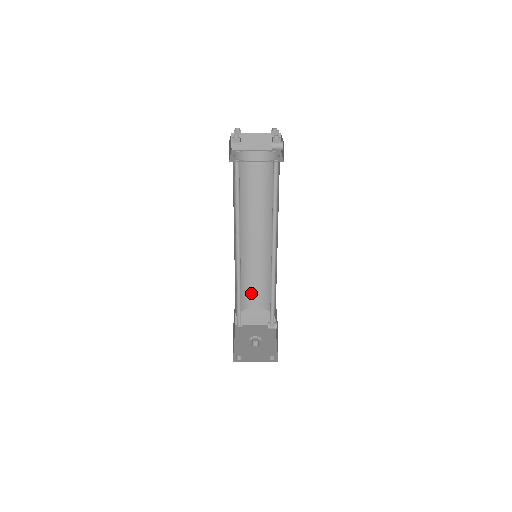
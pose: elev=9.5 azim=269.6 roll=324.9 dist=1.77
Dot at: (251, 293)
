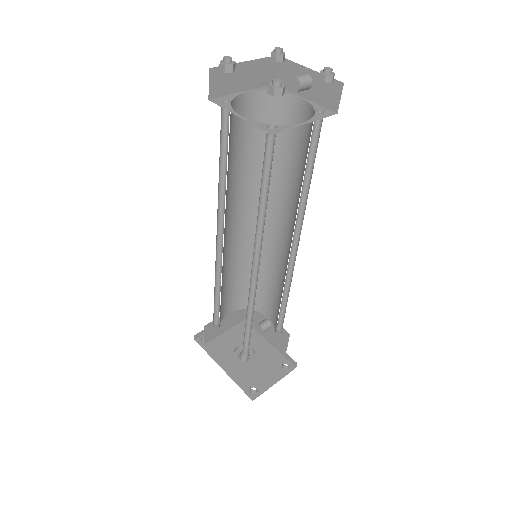
Dot at: (226, 299)
